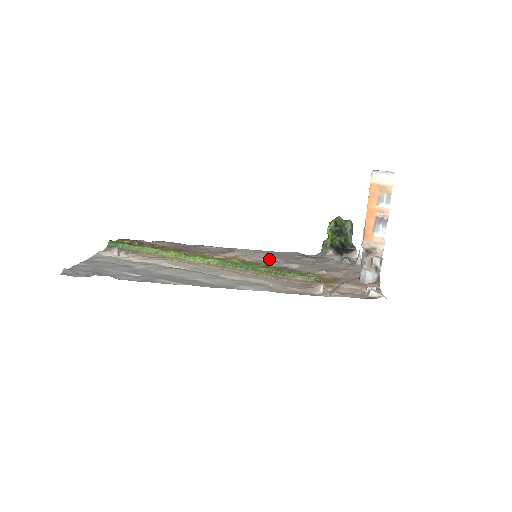
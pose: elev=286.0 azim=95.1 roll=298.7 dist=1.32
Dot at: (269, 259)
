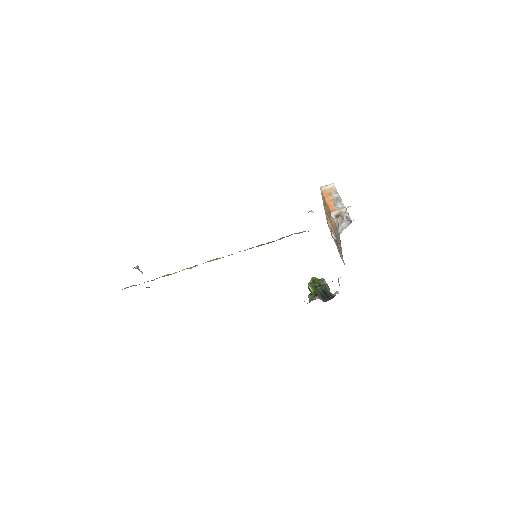
Dot at: occluded
